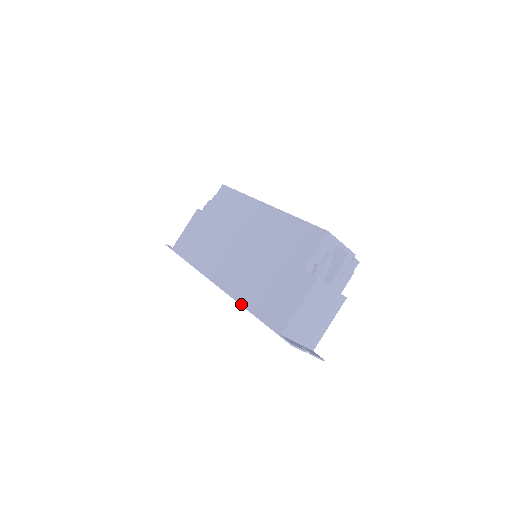
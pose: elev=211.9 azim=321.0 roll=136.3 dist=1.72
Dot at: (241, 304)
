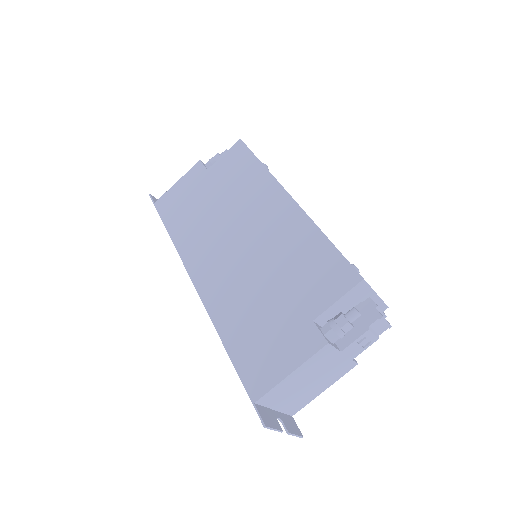
Dot at: (216, 328)
